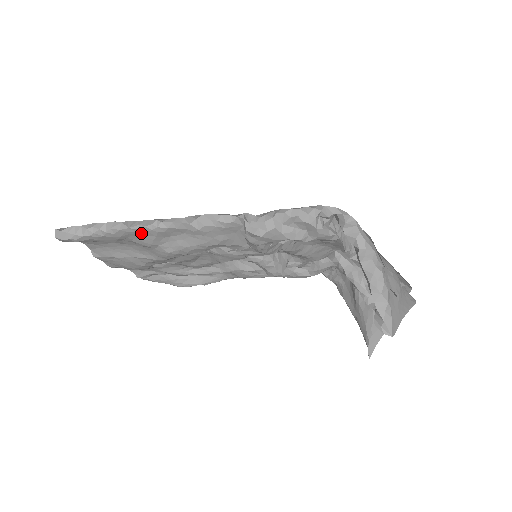
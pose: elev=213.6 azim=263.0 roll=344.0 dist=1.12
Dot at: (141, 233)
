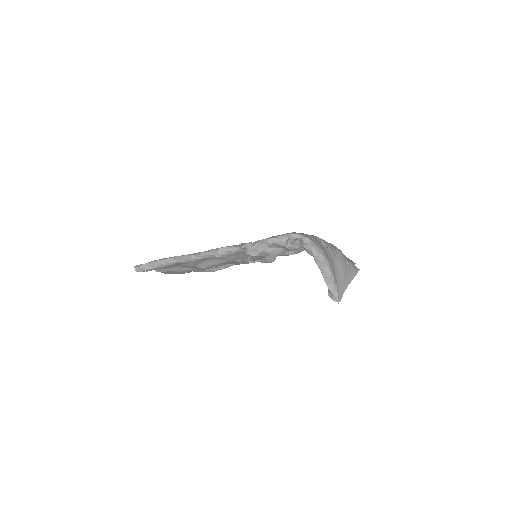
Dot at: (185, 262)
